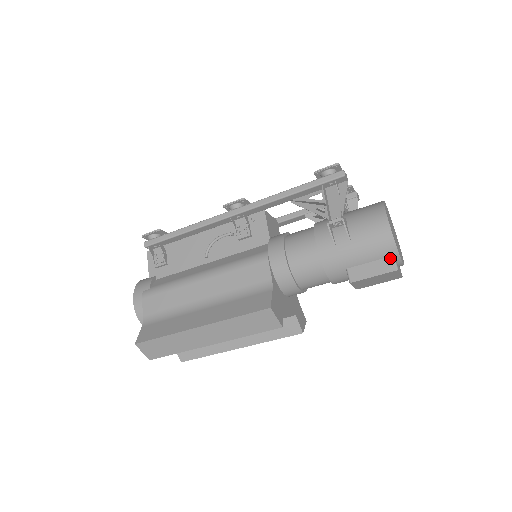
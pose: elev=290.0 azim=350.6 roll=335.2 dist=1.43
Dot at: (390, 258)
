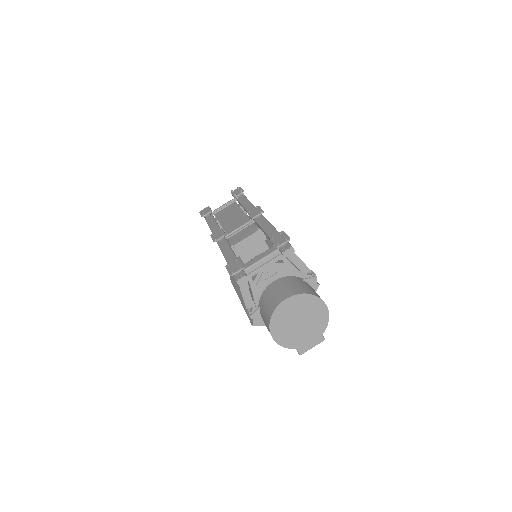
Dot at: occluded
